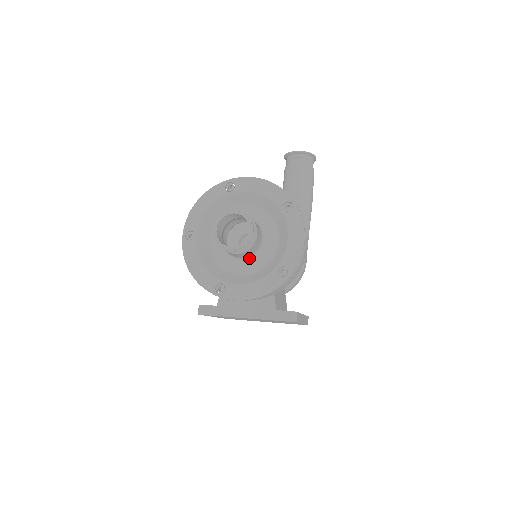
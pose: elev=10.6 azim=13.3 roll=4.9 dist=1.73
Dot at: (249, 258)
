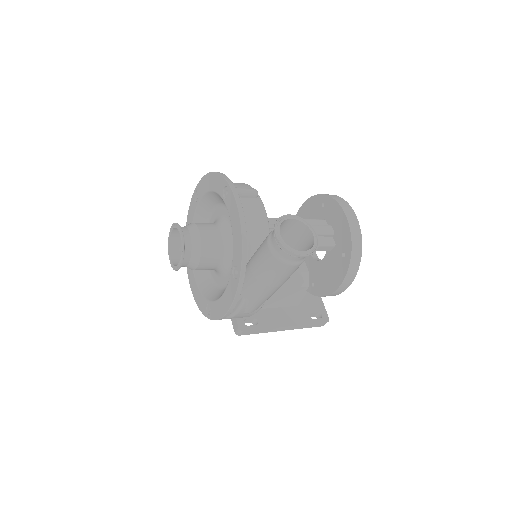
Dot at: occluded
